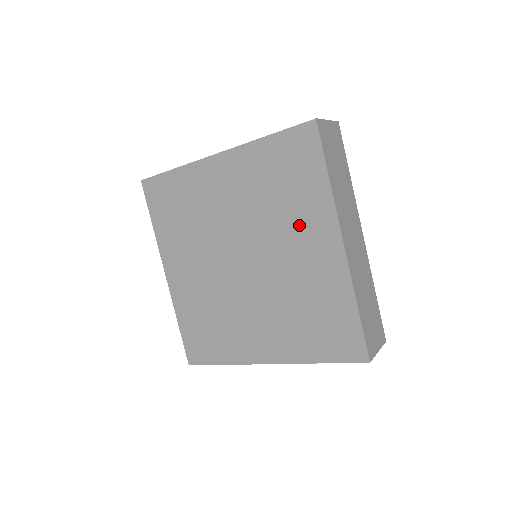
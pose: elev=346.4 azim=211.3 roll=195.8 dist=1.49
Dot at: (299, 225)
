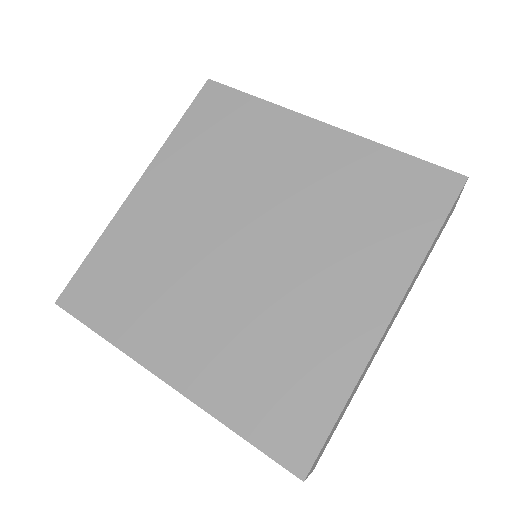
Dot at: (271, 152)
